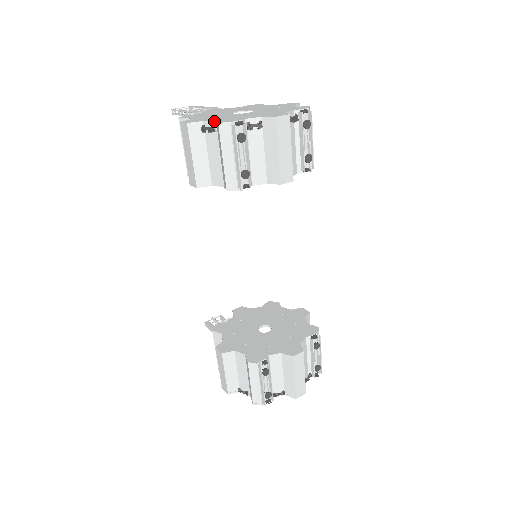
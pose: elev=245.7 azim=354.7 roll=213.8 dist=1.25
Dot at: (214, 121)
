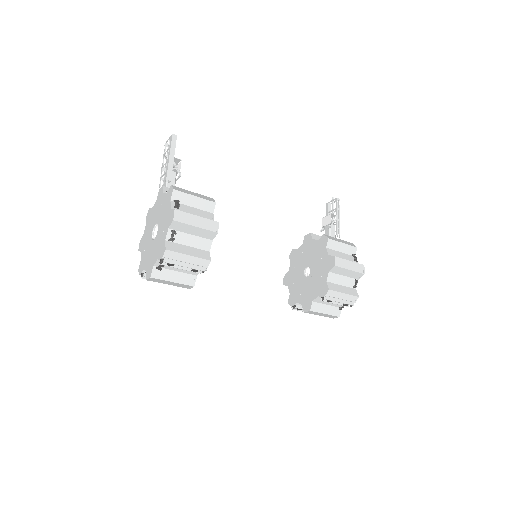
Dot at: (141, 259)
